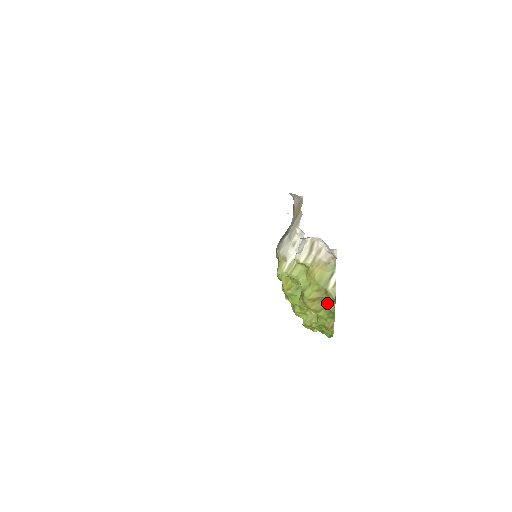
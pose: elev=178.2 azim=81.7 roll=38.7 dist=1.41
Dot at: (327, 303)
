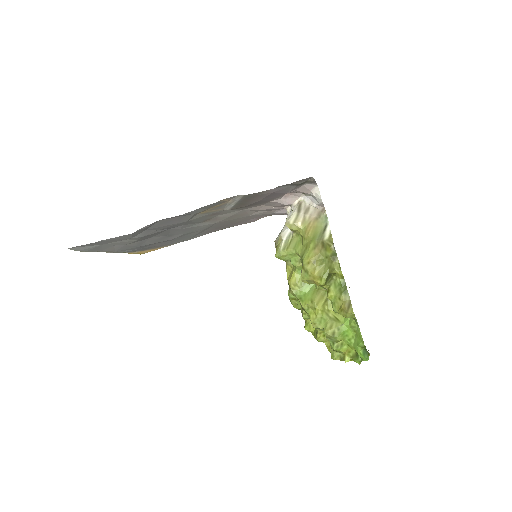
Dot at: (329, 263)
